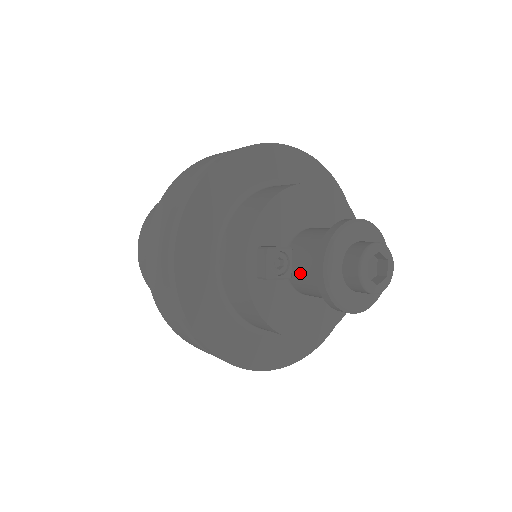
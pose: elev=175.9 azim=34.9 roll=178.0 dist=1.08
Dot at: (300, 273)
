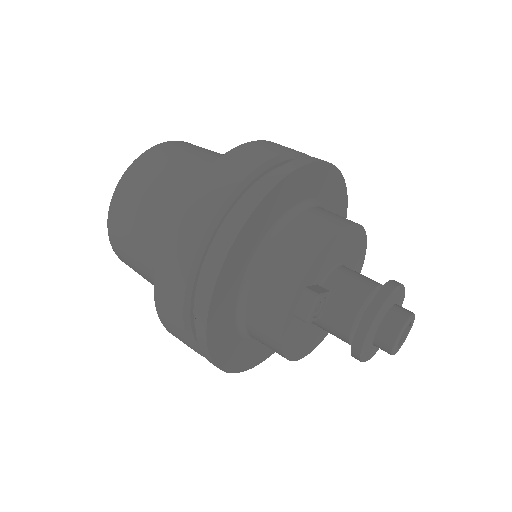
Dot at: (330, 316)
